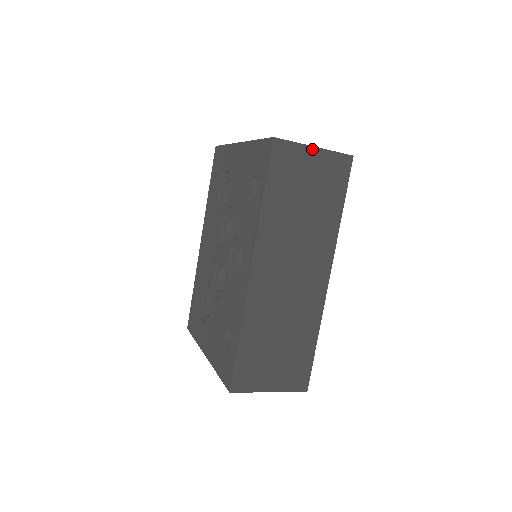
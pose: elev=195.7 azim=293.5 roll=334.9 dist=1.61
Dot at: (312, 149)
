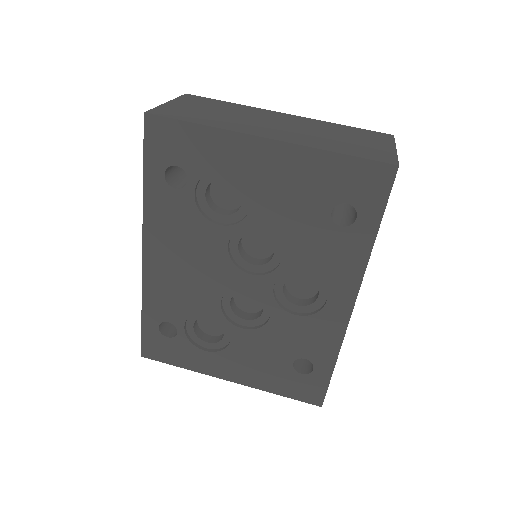
Dot at: occluded
